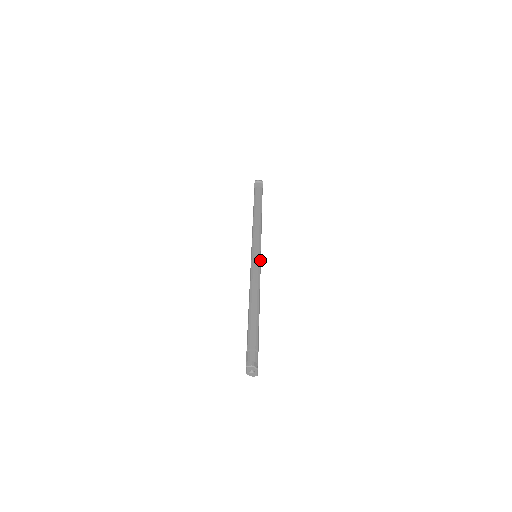
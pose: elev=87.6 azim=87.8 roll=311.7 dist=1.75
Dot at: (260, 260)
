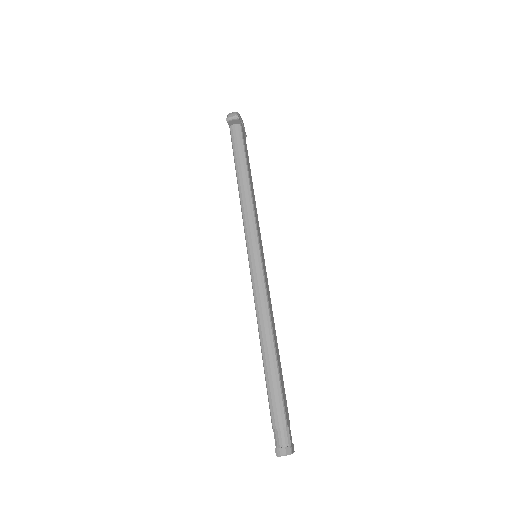
Dot at: (262, 268)
